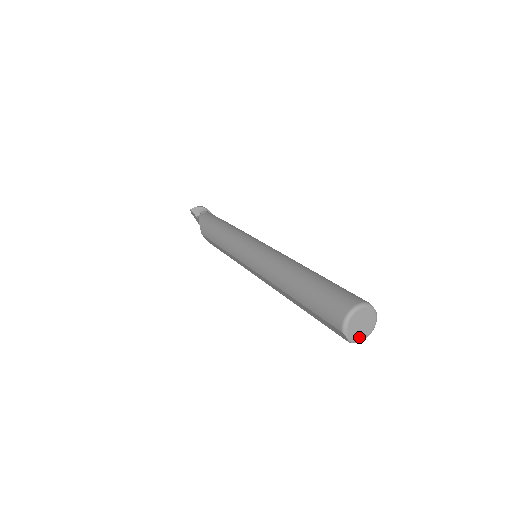
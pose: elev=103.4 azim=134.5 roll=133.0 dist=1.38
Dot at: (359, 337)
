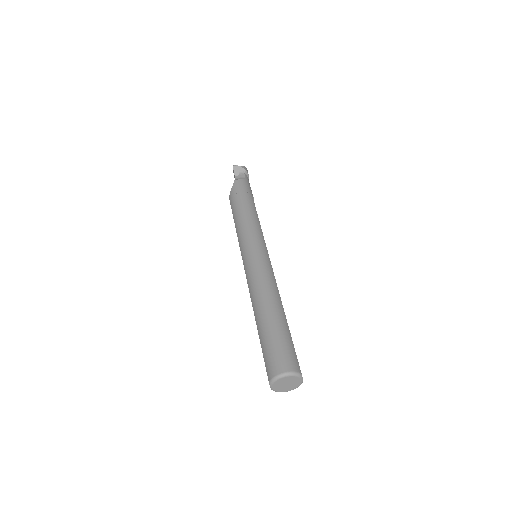
Dot at: (280, 390)
